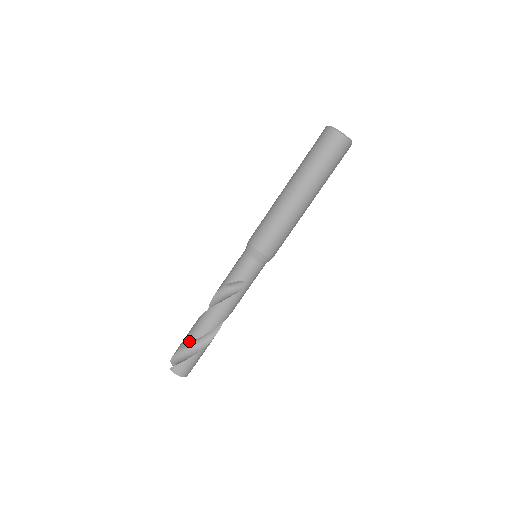
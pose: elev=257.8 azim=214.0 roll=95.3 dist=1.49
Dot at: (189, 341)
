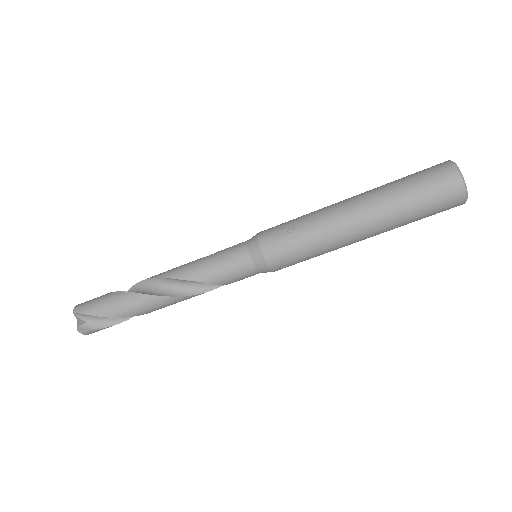
Dot at: (120, 316)
